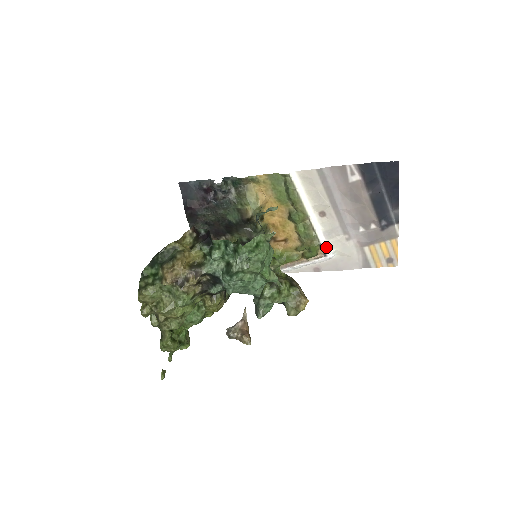
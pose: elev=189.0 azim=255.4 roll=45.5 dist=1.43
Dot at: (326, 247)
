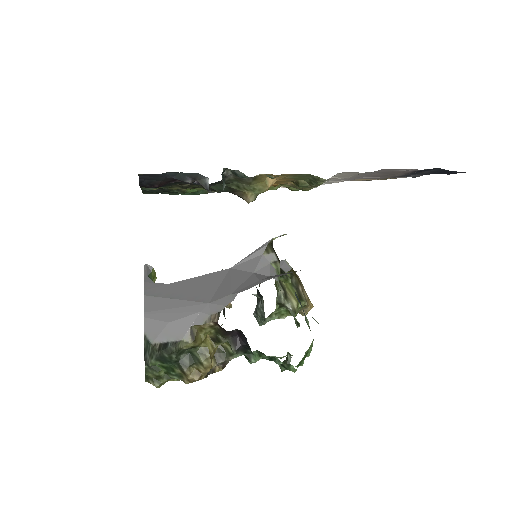
Dot at: occluded
